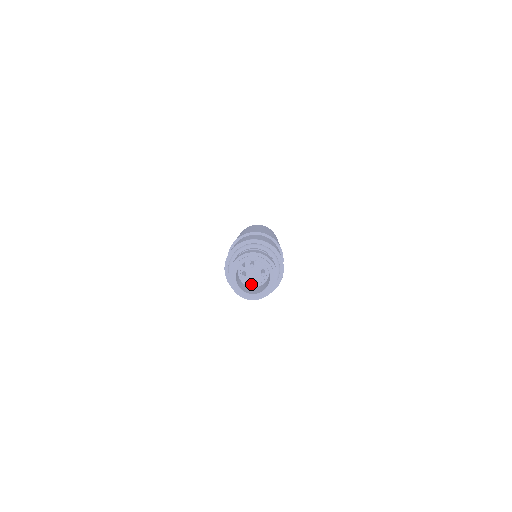
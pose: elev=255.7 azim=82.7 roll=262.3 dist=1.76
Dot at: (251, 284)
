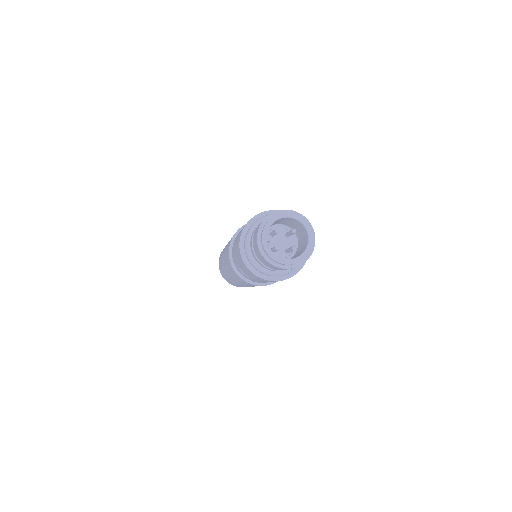
Dot at: (286, 257)
